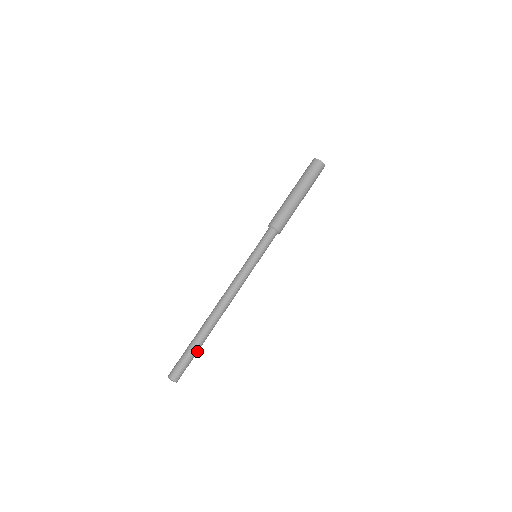
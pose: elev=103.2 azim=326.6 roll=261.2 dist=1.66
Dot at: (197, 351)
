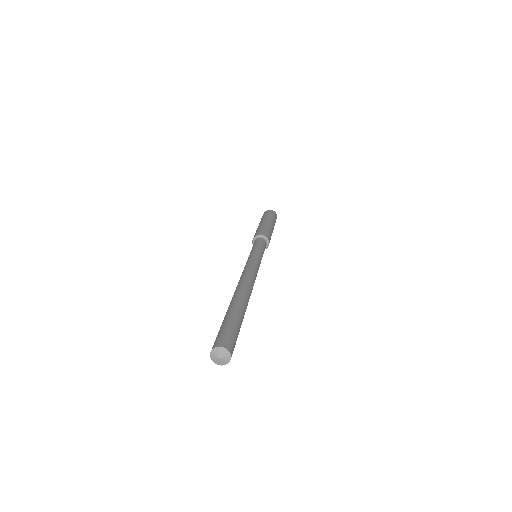
Dot at: (241, 322)
